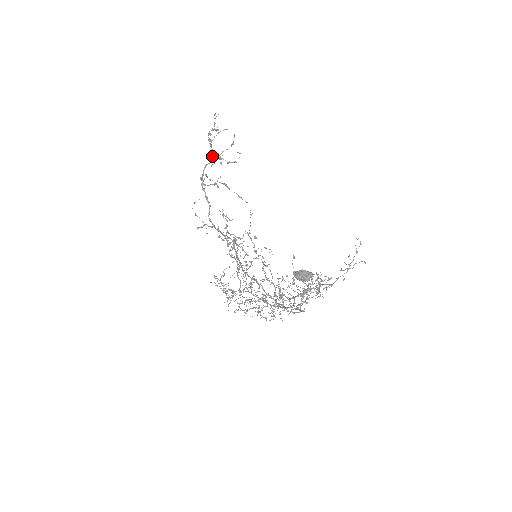
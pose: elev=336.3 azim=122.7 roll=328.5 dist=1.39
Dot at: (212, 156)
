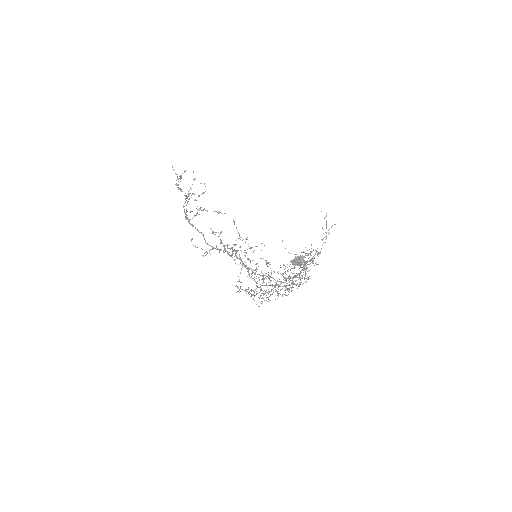
Dot at: (186, 198)
